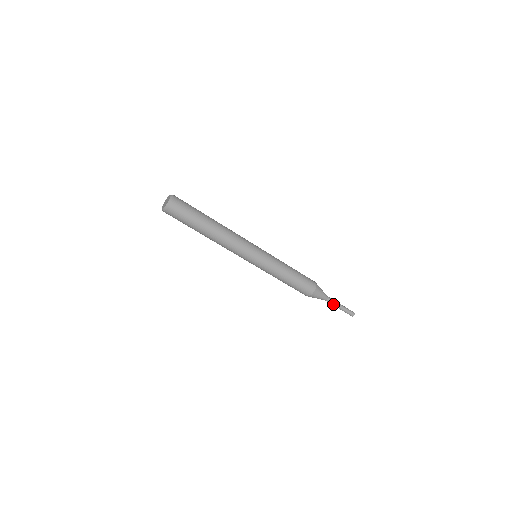
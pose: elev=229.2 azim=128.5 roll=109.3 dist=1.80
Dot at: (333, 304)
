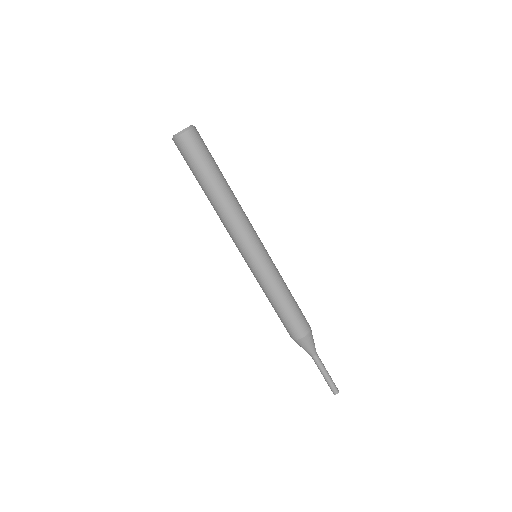
Dot at: (322, 364)
